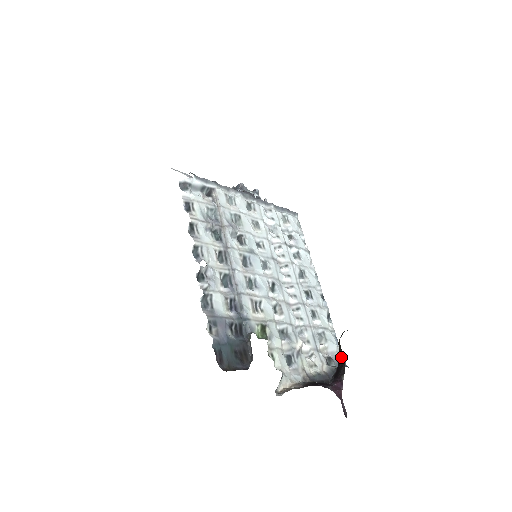
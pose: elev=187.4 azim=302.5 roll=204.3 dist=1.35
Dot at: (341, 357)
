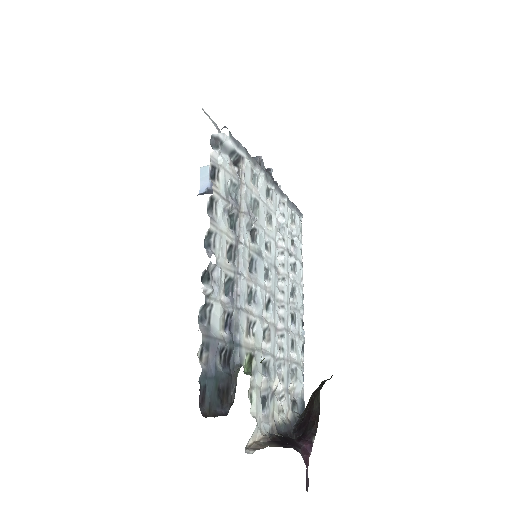
Dot at: (315, 411)
